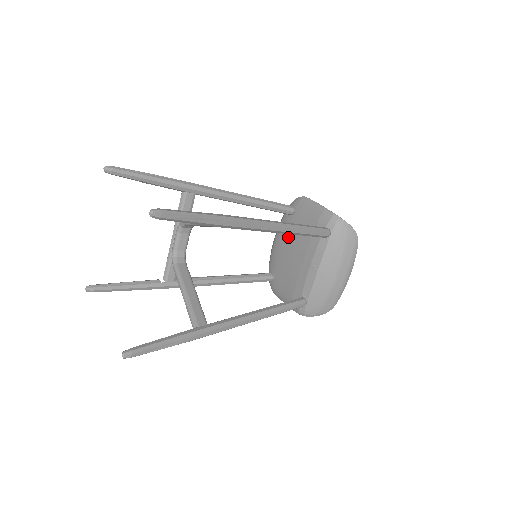
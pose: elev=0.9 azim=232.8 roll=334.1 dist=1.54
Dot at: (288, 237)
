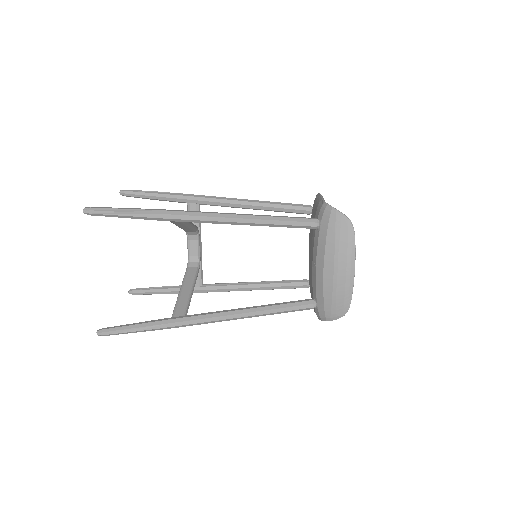
Dot at: (309, 238)
